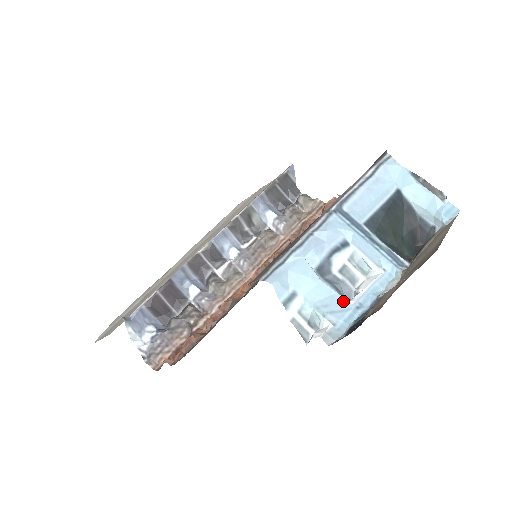
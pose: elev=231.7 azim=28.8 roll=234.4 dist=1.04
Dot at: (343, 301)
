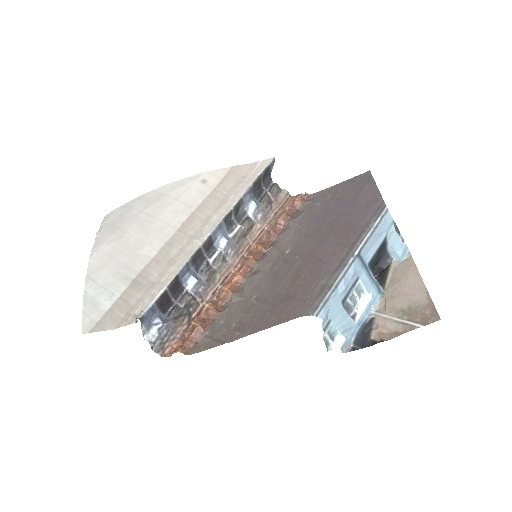
Dot at: (352, 321)
